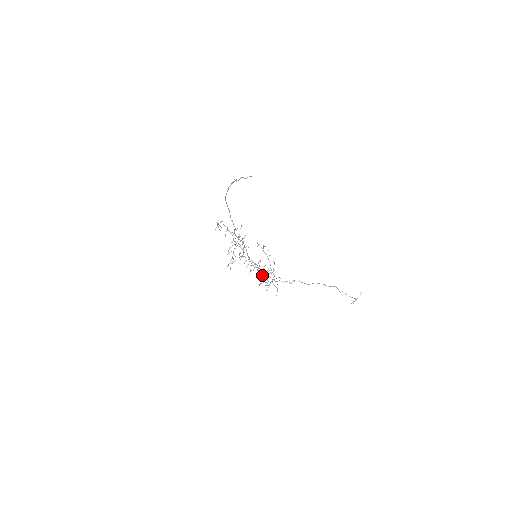
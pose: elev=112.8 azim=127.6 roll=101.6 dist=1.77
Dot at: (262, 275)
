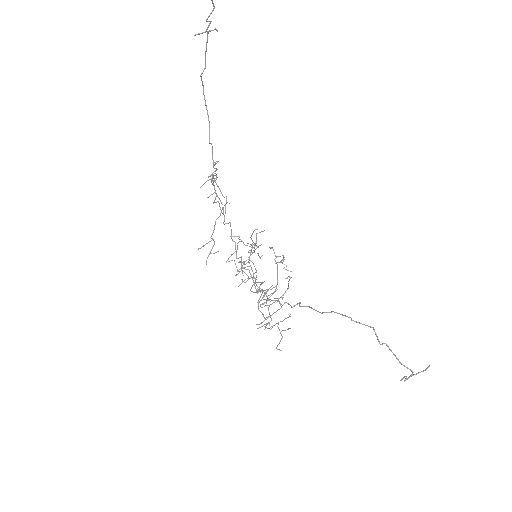
Dot at: occluded
